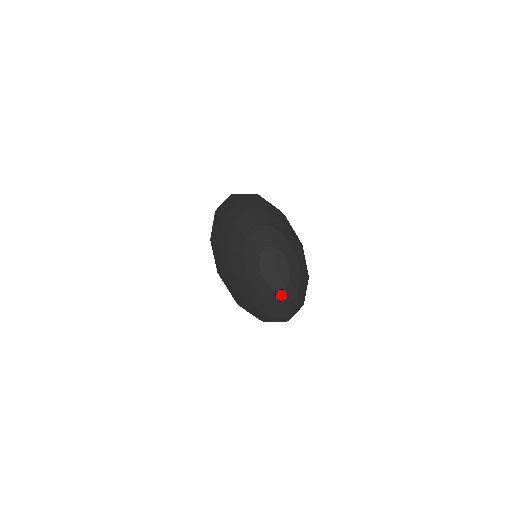
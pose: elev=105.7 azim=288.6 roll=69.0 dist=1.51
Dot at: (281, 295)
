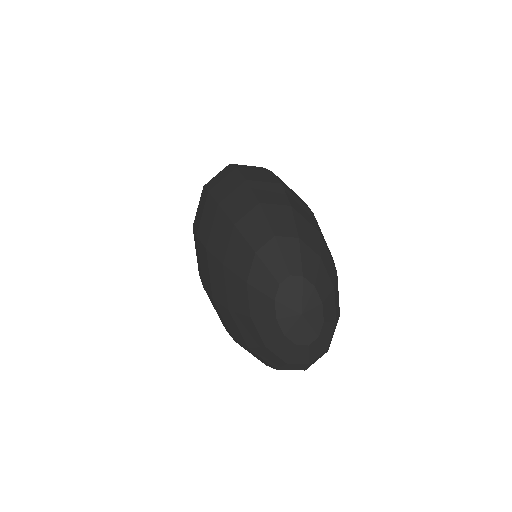
Dot at: (303, 351)
